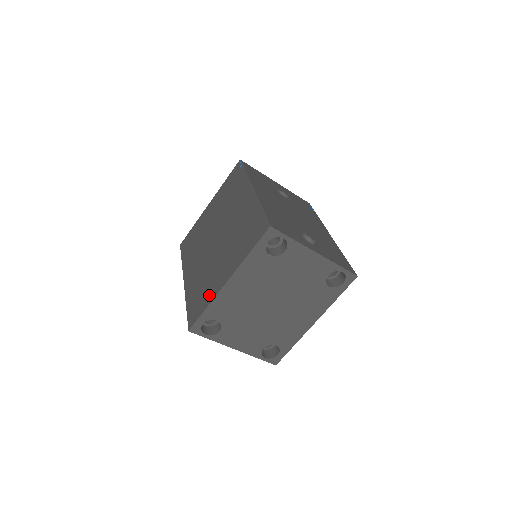
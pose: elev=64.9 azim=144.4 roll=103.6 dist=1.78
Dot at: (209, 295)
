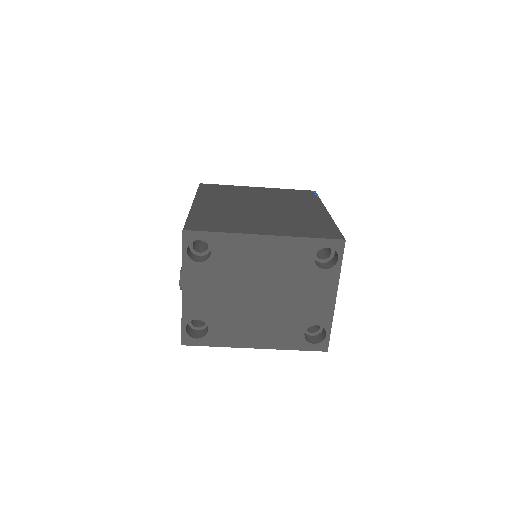
Dot at: (232, 228)
